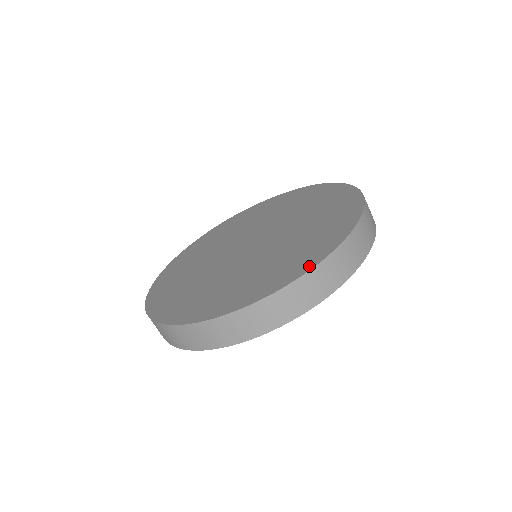
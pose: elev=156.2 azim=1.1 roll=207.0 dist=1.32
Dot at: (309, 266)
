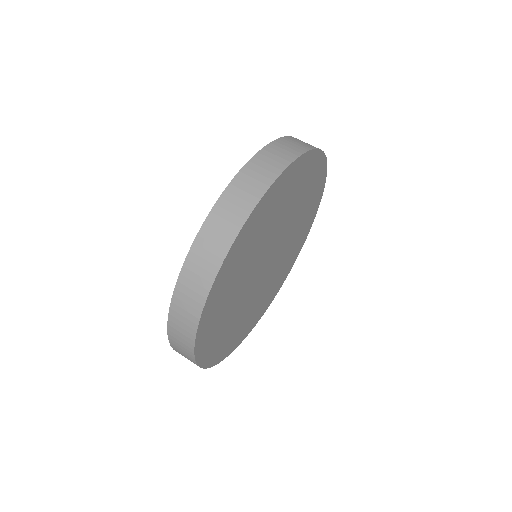
Dot at: (213, 212)
